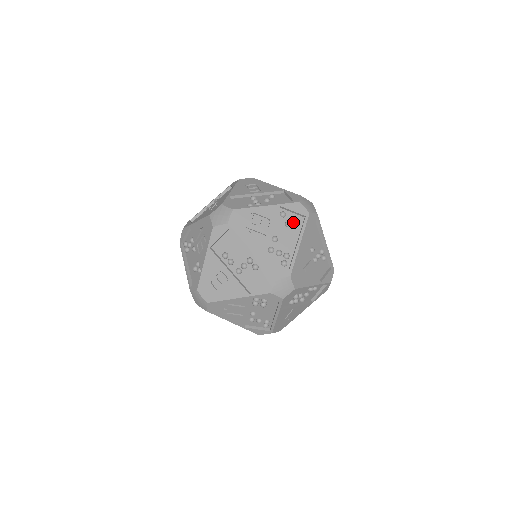
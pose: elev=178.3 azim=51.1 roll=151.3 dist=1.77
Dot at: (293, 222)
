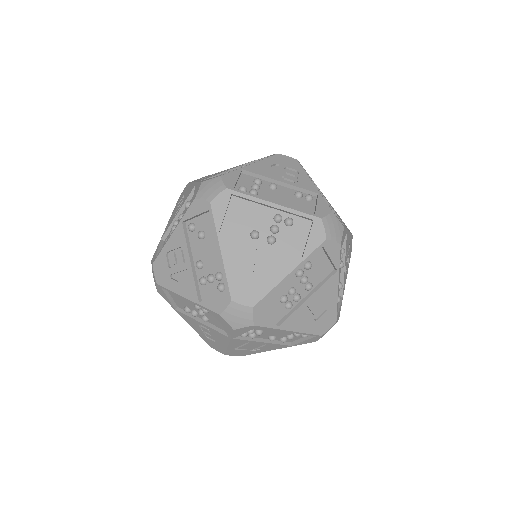
Dot at: (205, 227)
